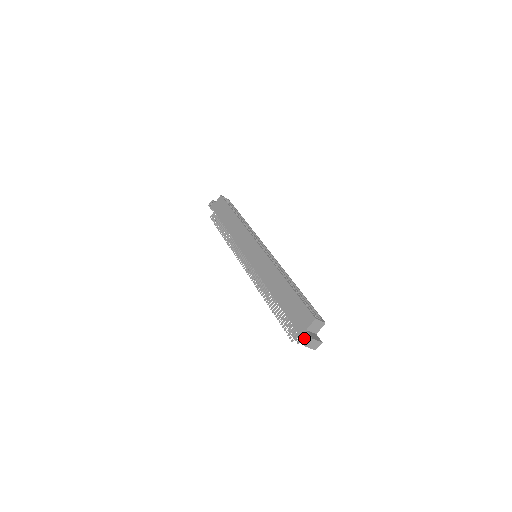
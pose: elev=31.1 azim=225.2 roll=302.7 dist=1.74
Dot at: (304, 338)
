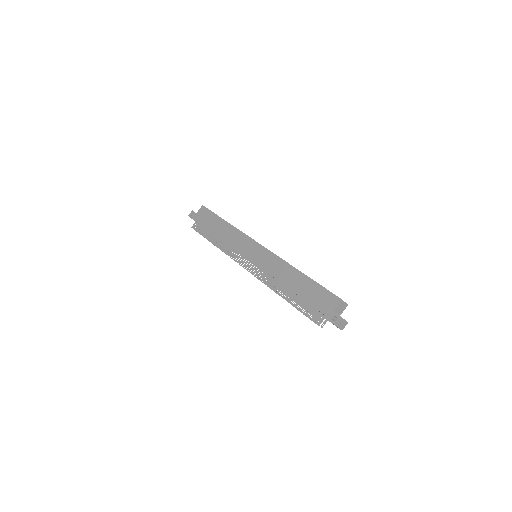
Dot at: (332, 319)
